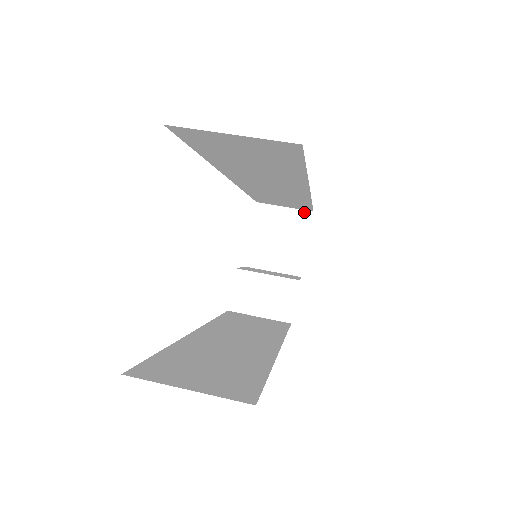
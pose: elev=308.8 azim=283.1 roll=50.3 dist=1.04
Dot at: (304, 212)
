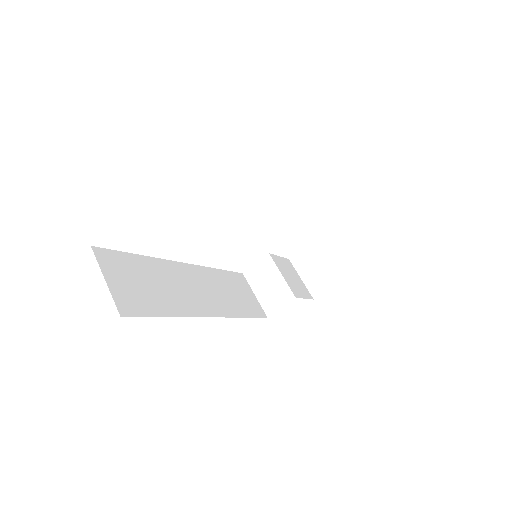
Dot at: (355, 261)
